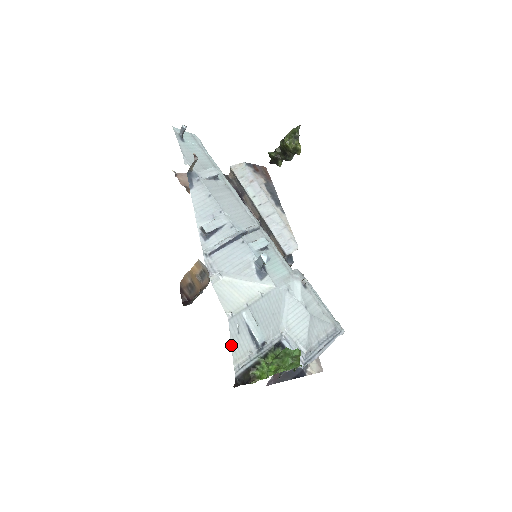
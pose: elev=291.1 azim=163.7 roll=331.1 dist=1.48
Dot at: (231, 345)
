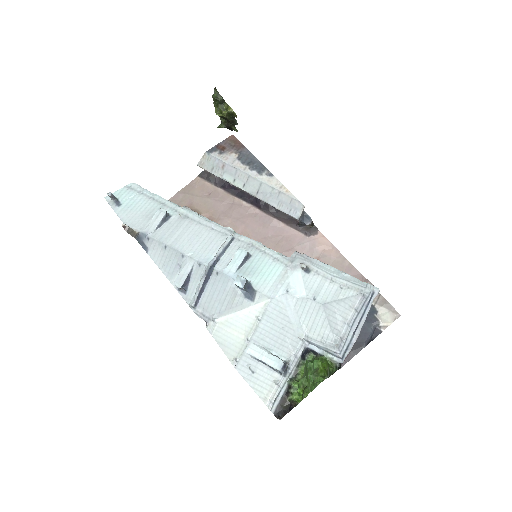
Dot at: (252, 388)
